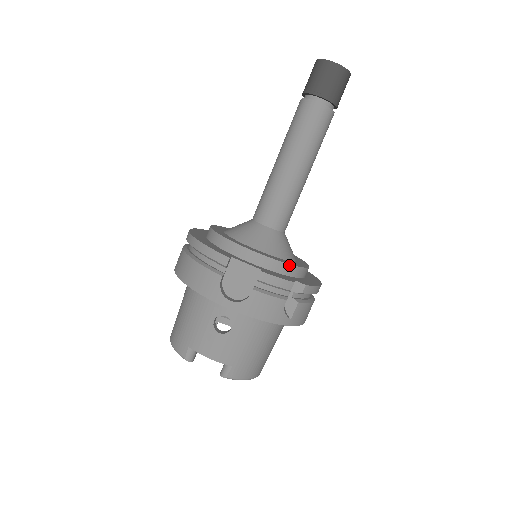
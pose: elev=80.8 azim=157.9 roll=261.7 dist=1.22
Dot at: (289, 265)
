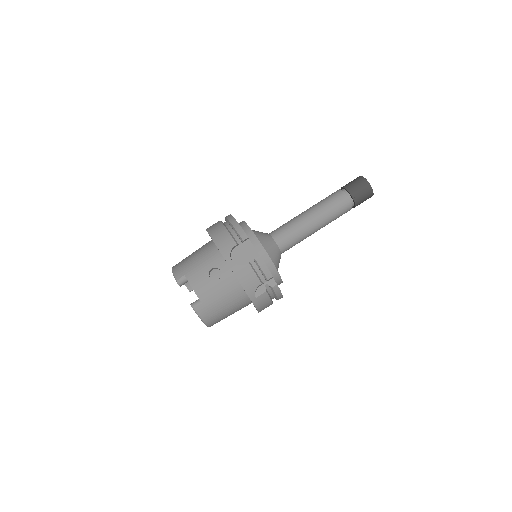
Dot at: (275, 268)
